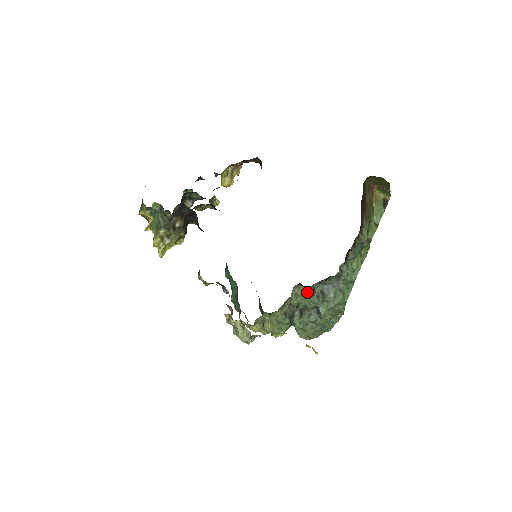
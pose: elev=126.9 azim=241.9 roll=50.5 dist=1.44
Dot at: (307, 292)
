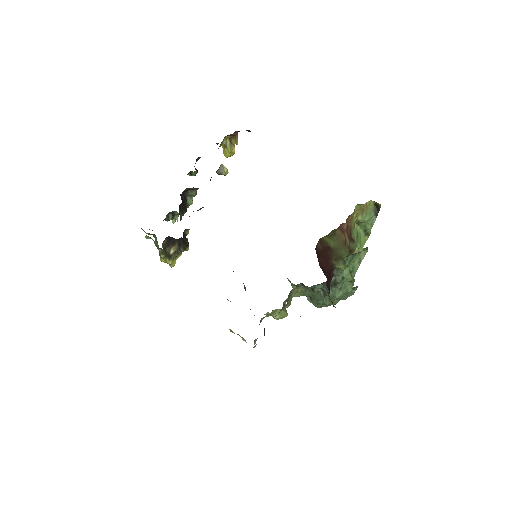
Dot at: (308, 289)
